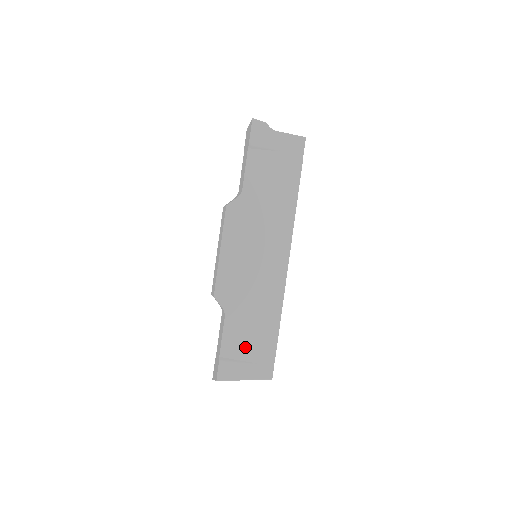
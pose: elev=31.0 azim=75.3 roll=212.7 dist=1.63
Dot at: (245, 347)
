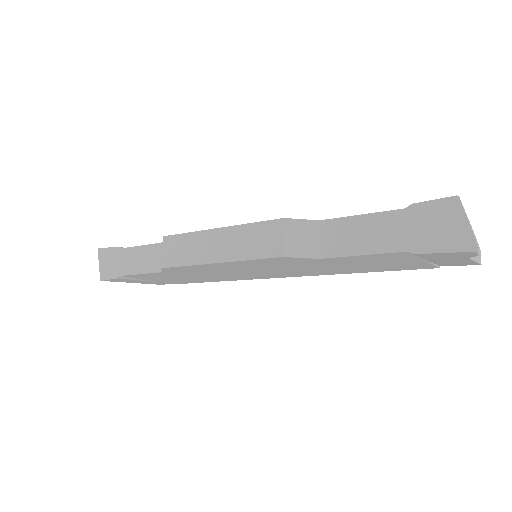
Dot at: (157, 279)
